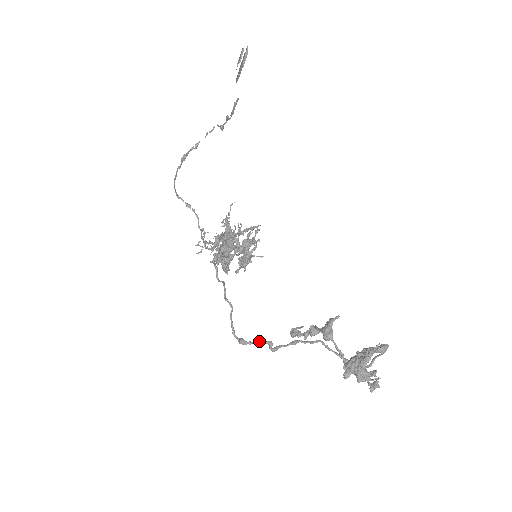
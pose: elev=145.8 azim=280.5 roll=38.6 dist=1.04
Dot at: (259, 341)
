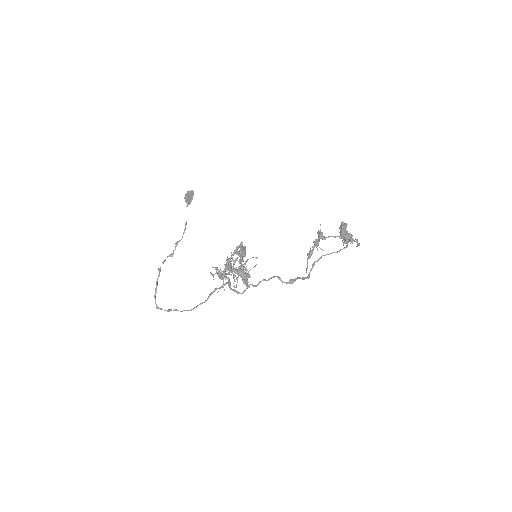
Dot at: (298, 277)
